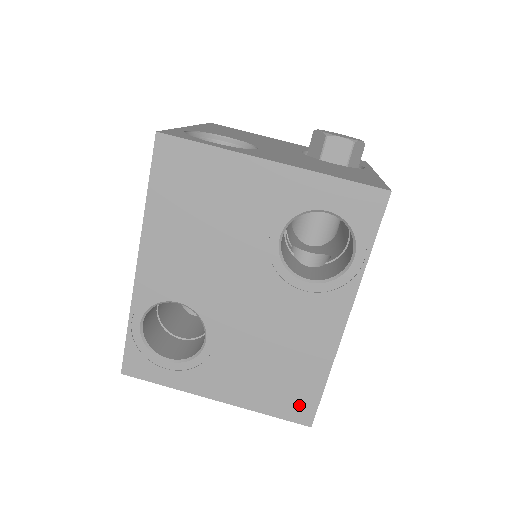
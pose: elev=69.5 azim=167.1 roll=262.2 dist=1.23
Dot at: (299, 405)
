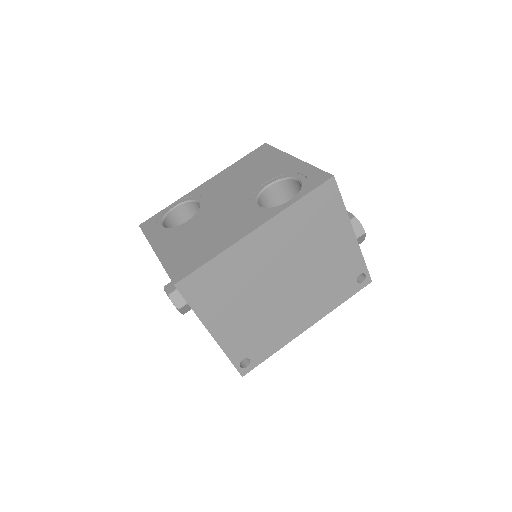
Dot at: (184, 268)
